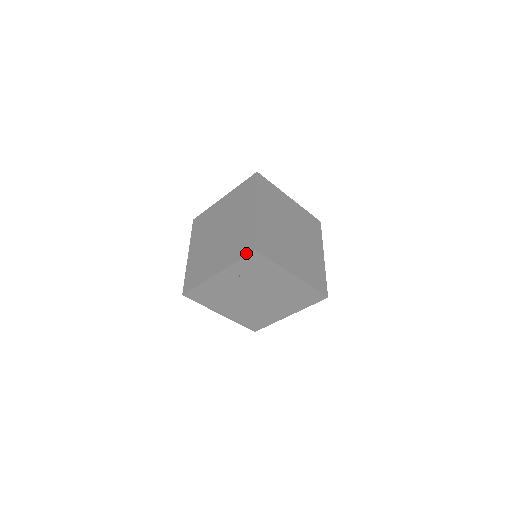
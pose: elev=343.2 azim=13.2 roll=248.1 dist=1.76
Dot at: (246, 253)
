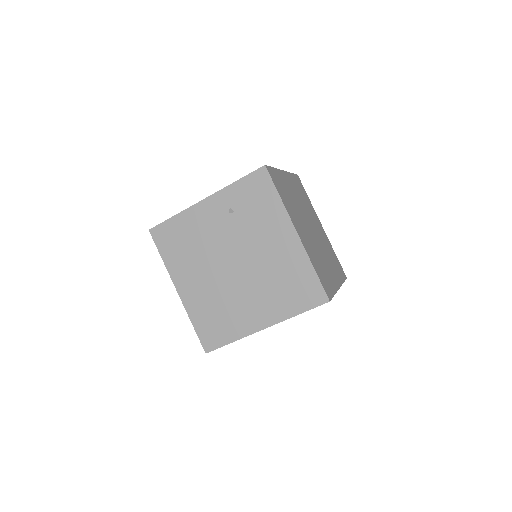
Dot at: (252, 172)
